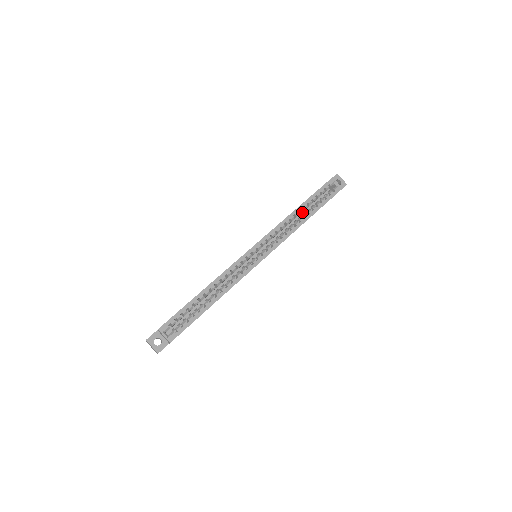
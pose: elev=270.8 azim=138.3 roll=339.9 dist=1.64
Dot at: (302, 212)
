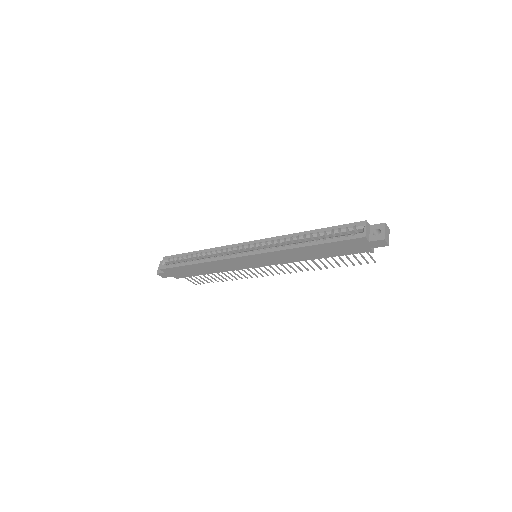
Dot at: occluded
